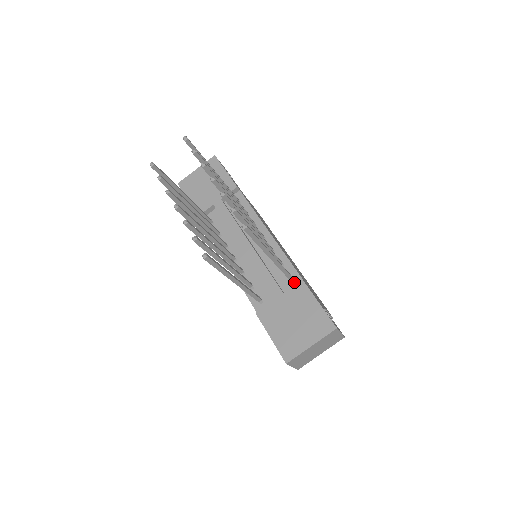
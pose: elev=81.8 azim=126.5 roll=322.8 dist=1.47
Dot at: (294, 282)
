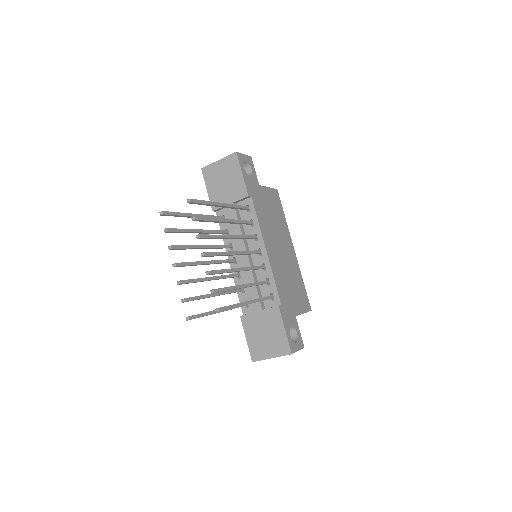
Dot at: (274, 302)
